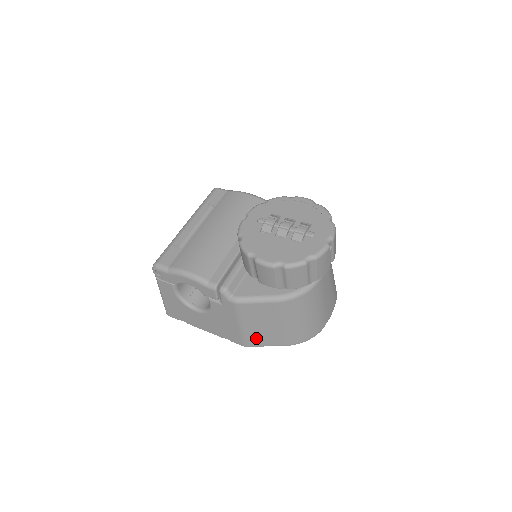
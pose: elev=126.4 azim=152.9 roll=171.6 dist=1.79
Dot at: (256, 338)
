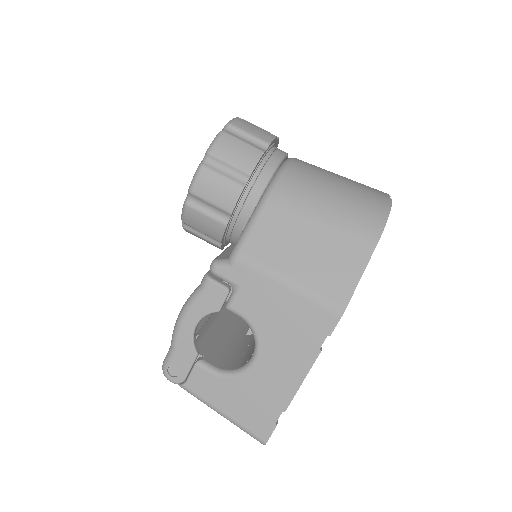
Dot at: (330, 280)
